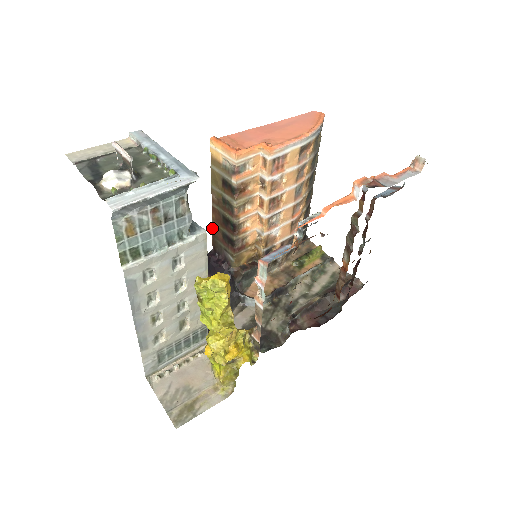
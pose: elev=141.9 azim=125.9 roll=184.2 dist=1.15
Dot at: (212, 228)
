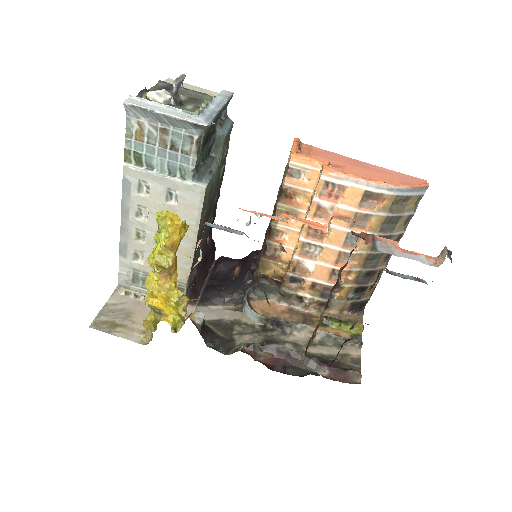
Dot at: (267, 228)
